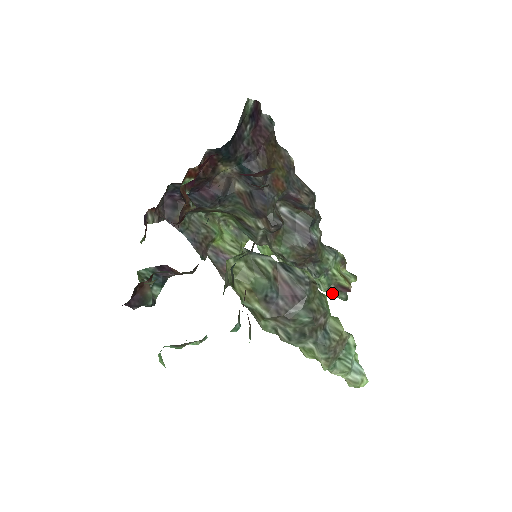
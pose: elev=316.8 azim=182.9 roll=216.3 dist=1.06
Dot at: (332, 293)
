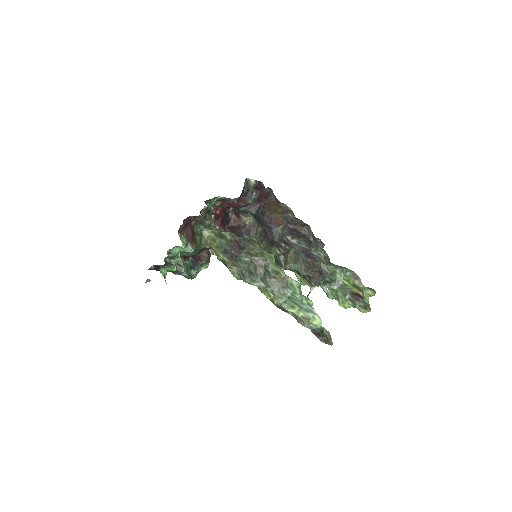
Dot at: (352, 303)
